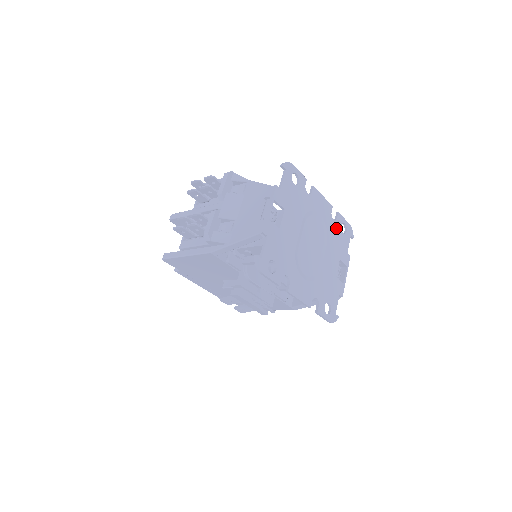
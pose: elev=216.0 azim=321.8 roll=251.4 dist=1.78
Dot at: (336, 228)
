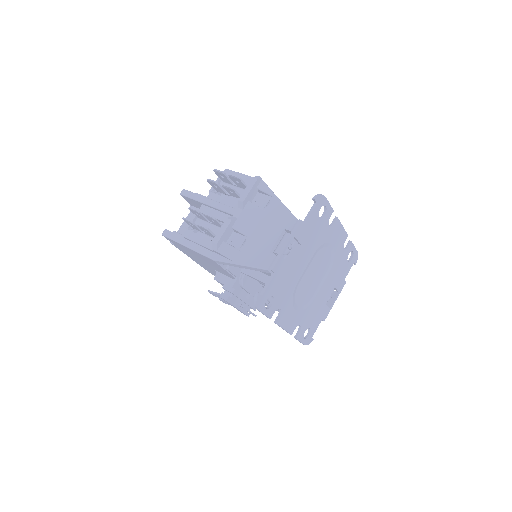
Dot at: (343, 257)
